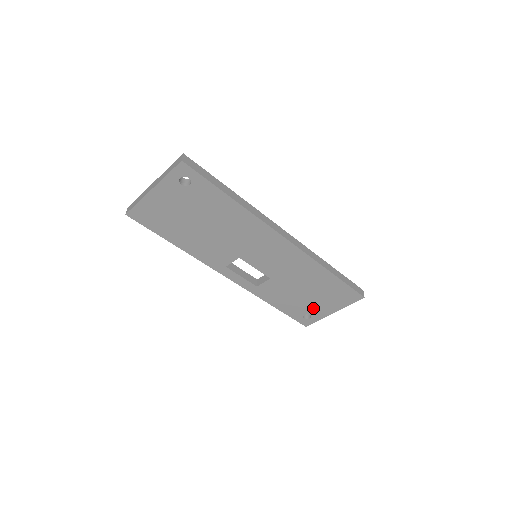
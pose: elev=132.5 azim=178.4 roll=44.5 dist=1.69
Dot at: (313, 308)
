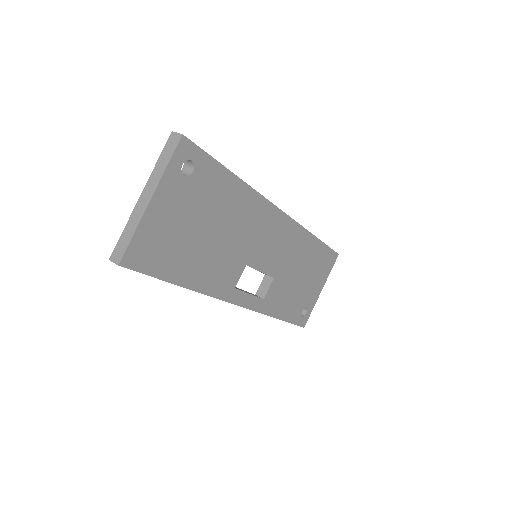
Dot at: (307, 297)
